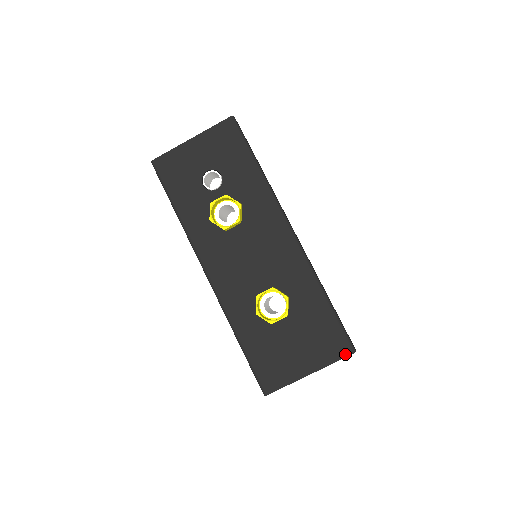
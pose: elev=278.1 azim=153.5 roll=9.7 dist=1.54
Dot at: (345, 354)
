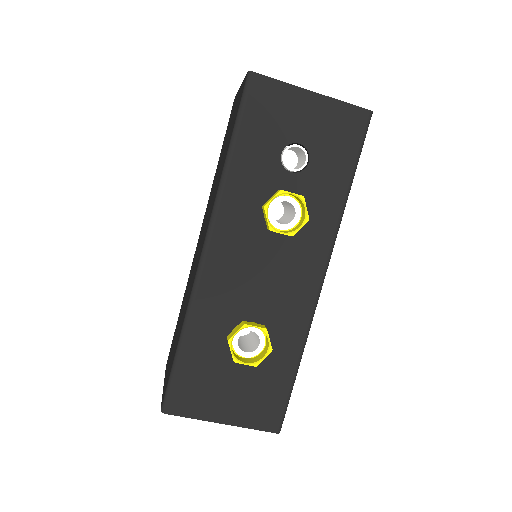
Dot at: (270, 429)
